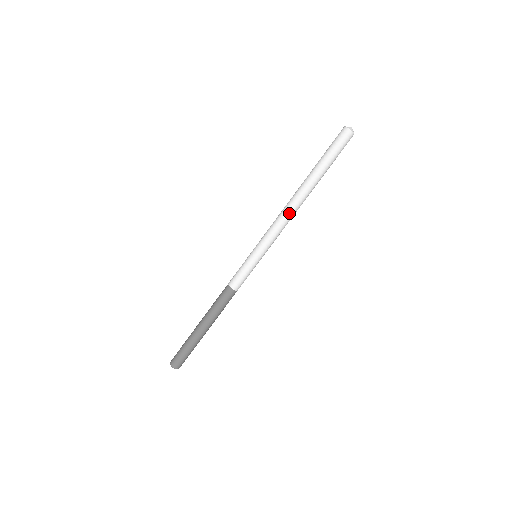
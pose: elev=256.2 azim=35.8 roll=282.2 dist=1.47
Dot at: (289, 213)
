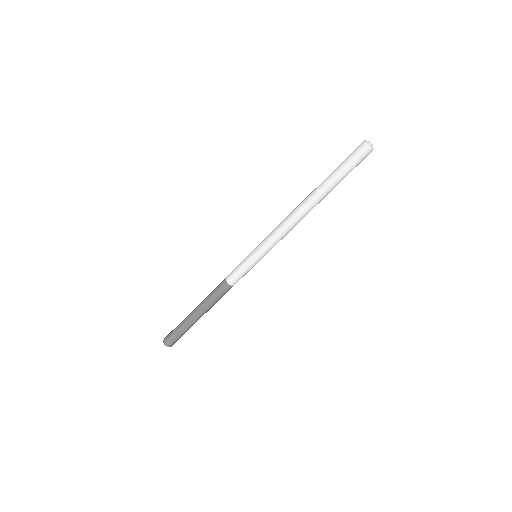
Dot at: (293, 220)
